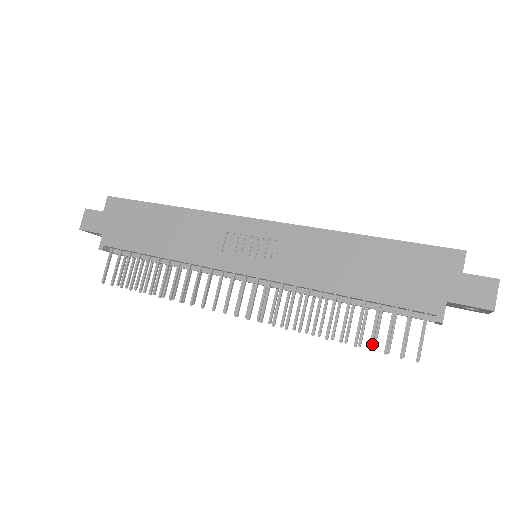
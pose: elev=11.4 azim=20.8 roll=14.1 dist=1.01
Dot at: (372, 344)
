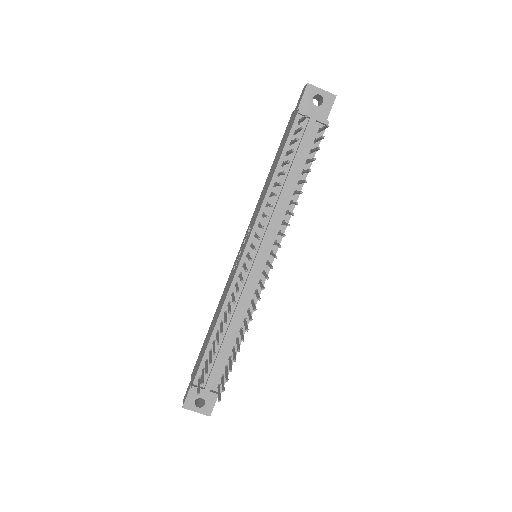
Dot at: (291, 150)
